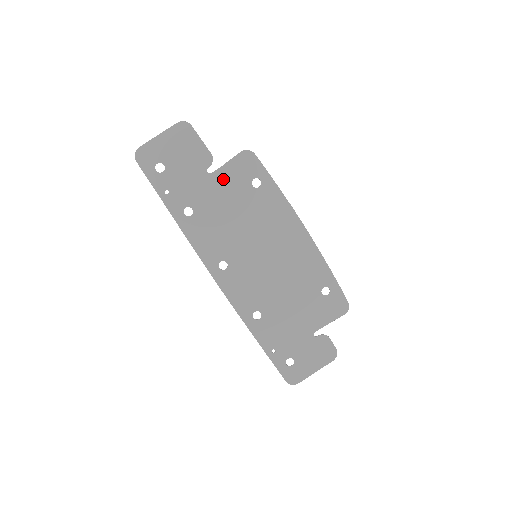
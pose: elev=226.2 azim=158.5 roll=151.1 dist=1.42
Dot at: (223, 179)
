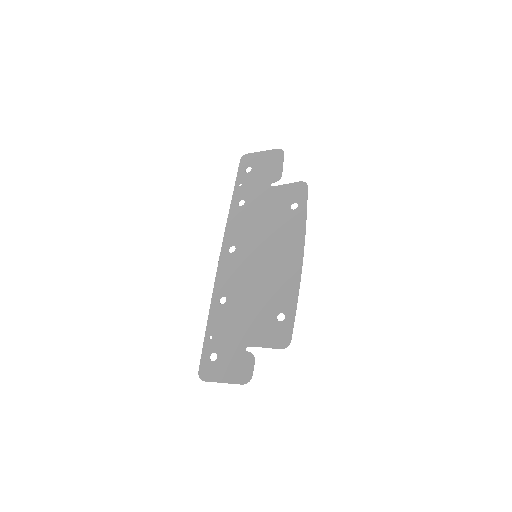
Dot at: (276, 193)
